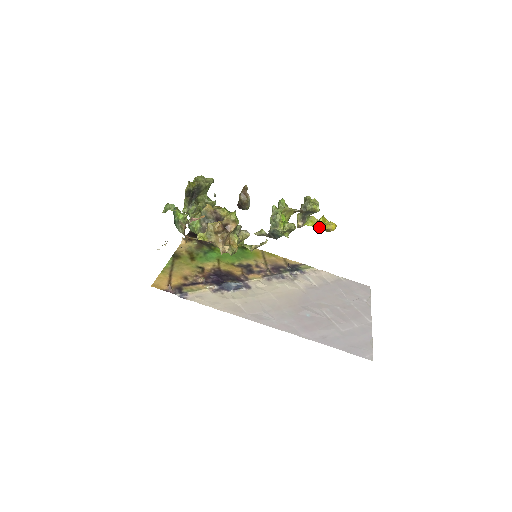
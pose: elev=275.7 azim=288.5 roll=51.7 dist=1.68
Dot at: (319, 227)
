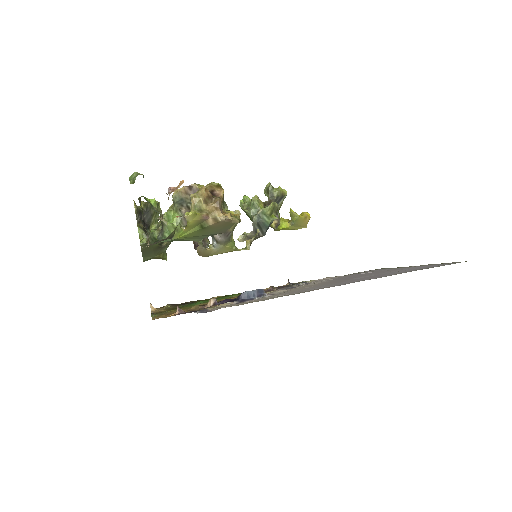
Dot at: (295, 219)
